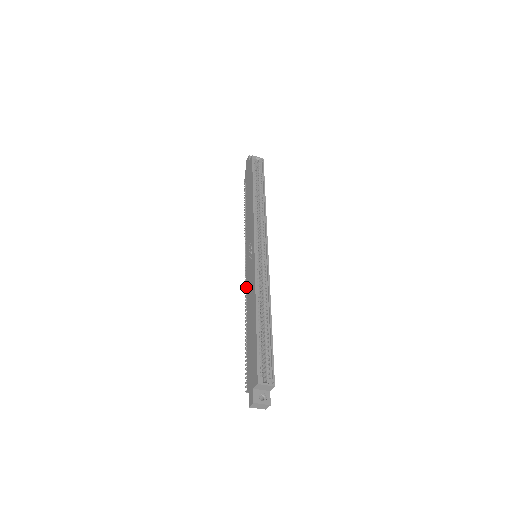
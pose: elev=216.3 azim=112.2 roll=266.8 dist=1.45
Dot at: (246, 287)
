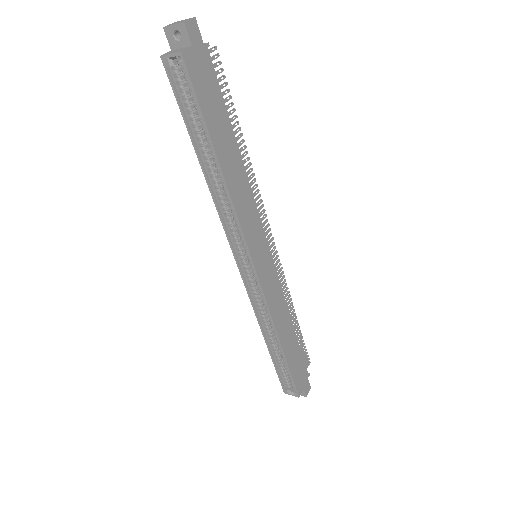
Dot at: occluded
